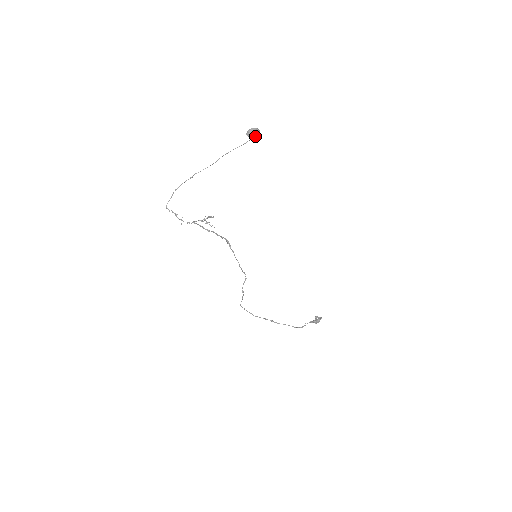
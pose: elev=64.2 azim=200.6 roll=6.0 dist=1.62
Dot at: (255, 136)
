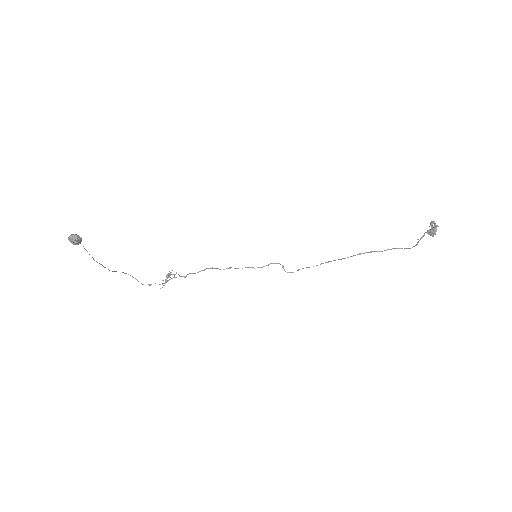
Dot at: (78, 243)
